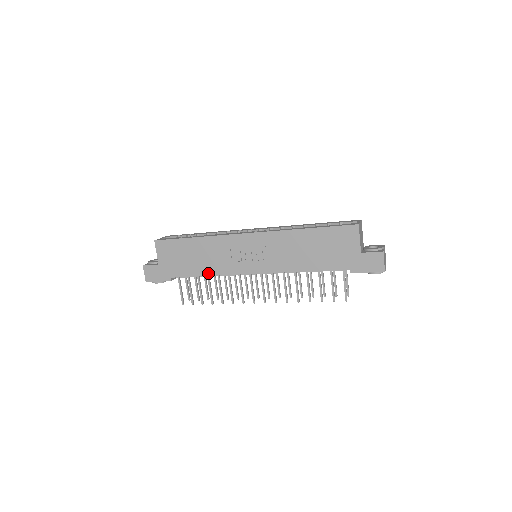
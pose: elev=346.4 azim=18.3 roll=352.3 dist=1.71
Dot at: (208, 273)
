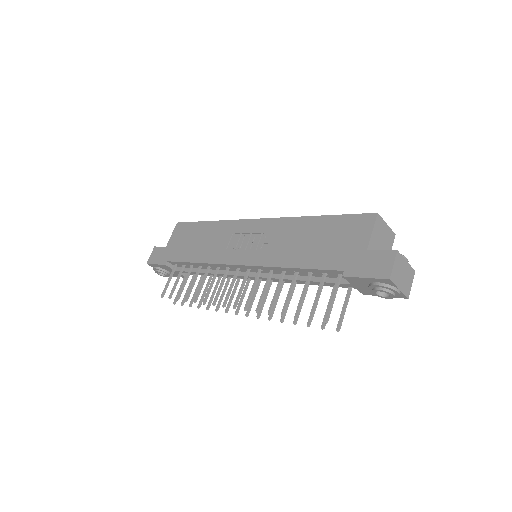
Dot at: (199, 260)
